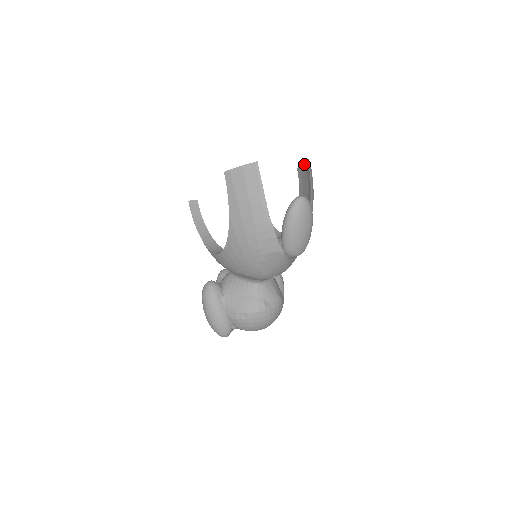
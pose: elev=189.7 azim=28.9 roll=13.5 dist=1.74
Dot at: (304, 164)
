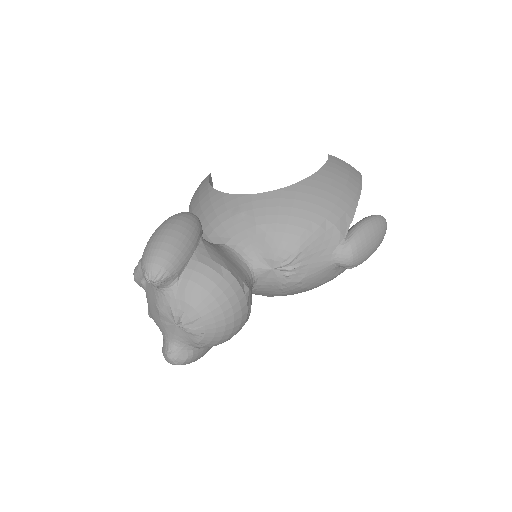
Dot at: occluded
